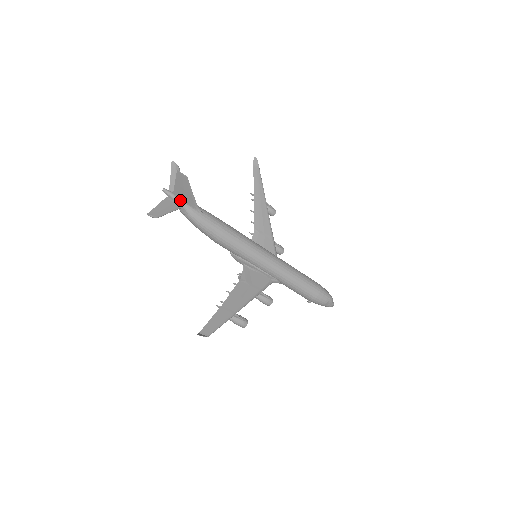
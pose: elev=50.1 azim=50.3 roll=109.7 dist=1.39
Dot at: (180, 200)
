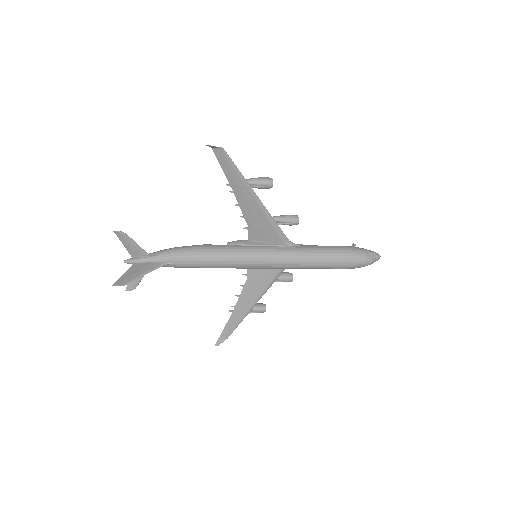
Dot at: (144, 264)
